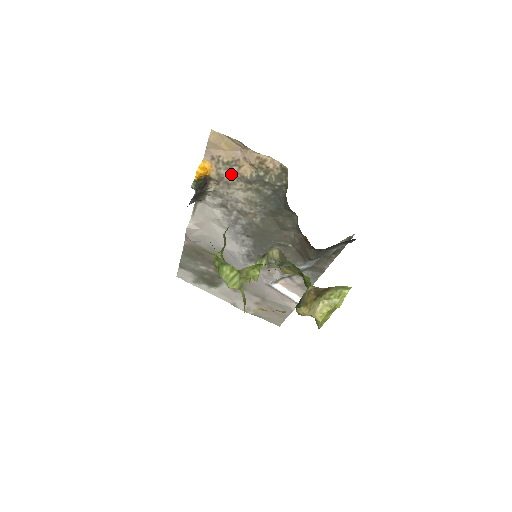
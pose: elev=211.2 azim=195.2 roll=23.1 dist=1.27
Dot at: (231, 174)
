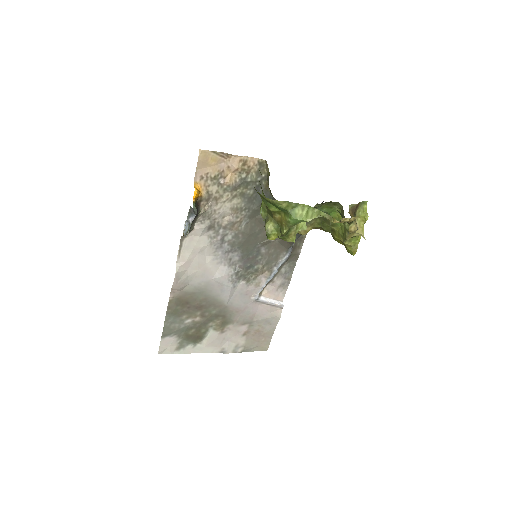
Dot at: (218, 188)
